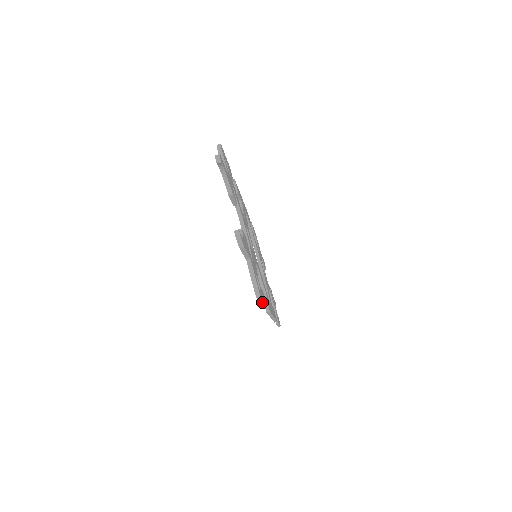
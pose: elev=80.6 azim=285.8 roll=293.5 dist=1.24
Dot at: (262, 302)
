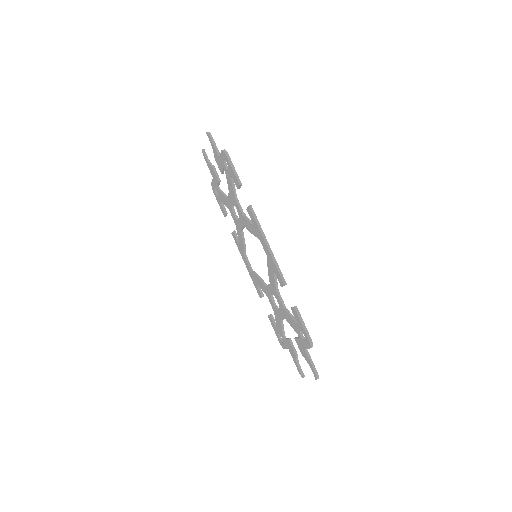
Dot at: (229, 157)
